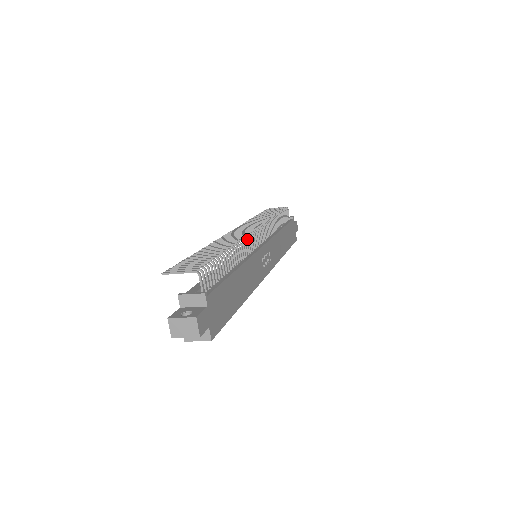
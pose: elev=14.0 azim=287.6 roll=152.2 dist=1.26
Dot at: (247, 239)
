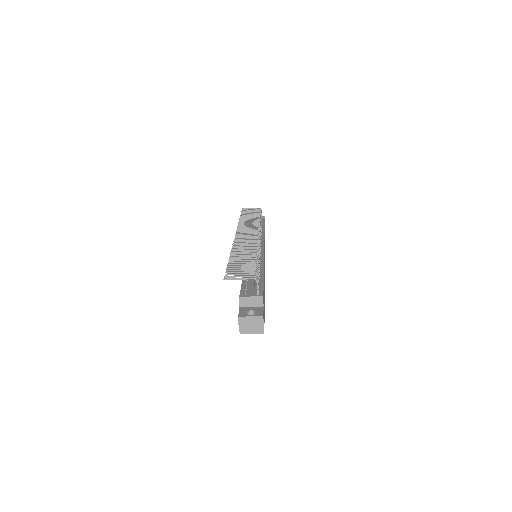
Dot at: (259, 244)
